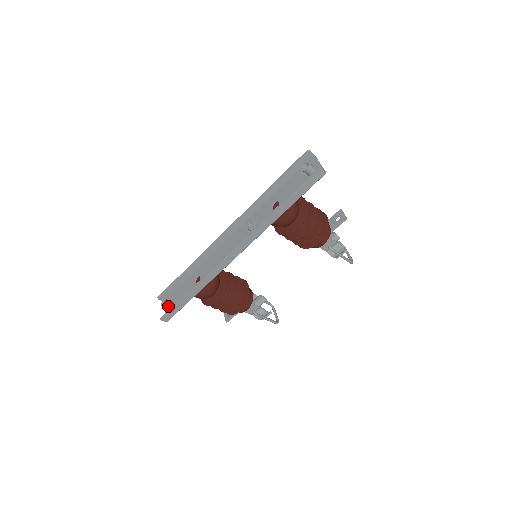
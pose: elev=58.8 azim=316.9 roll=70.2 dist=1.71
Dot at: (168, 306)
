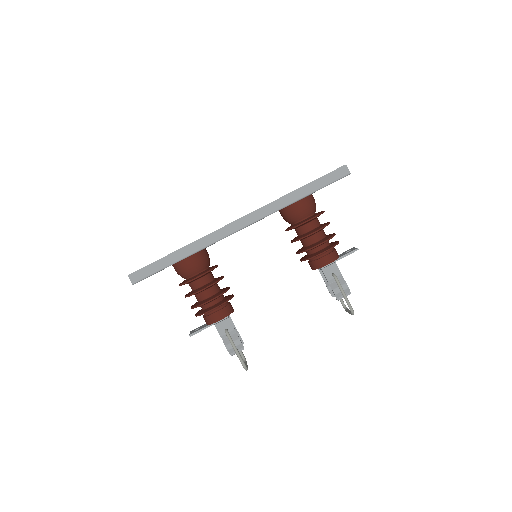
Dot at: occluded
